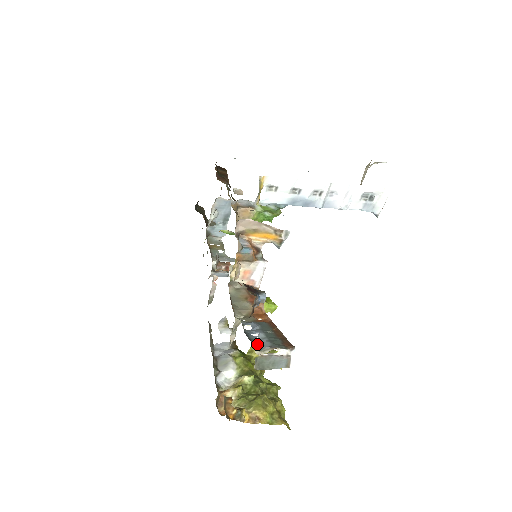
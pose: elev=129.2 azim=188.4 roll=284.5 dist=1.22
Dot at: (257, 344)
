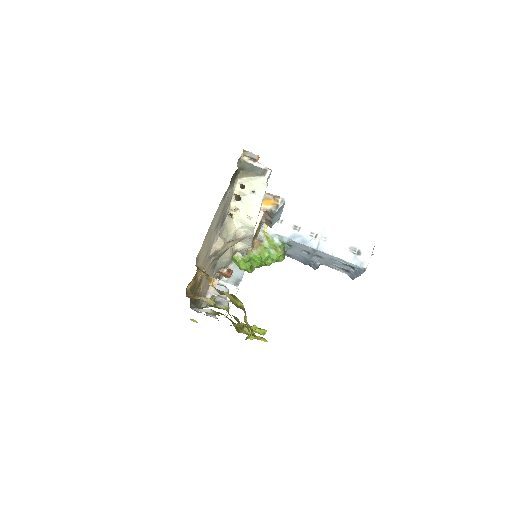
Dot at: occluded
